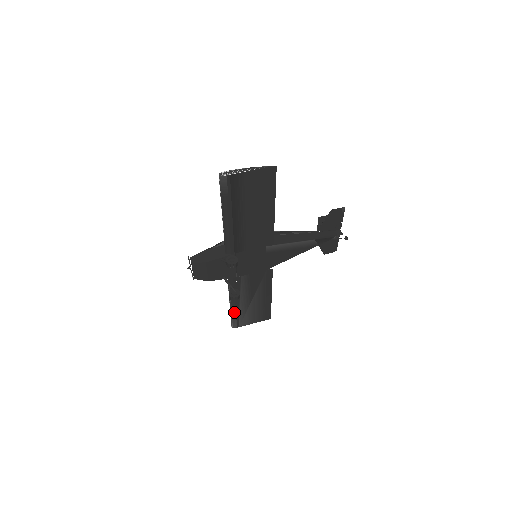
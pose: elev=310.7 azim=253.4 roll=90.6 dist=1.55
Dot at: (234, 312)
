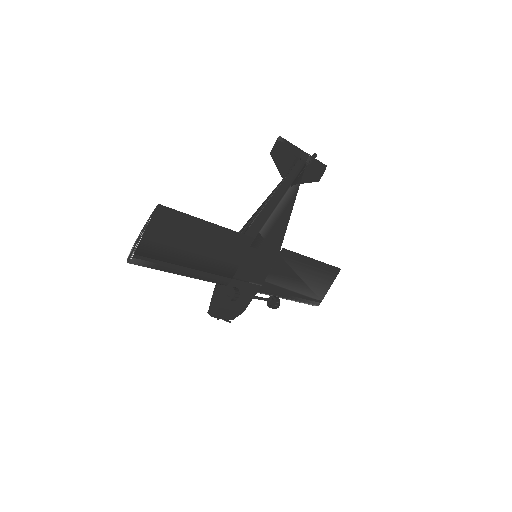
Dot at: (300, 300)
